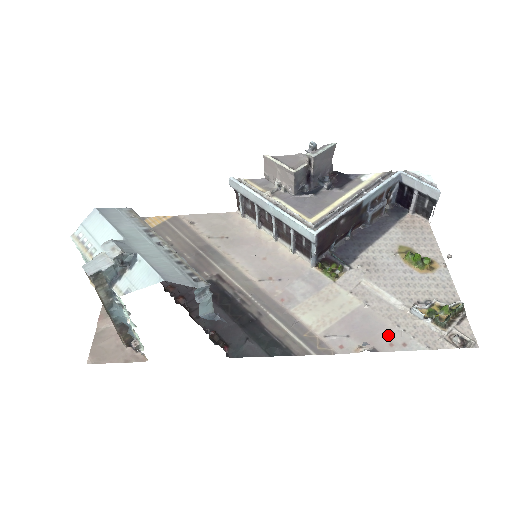
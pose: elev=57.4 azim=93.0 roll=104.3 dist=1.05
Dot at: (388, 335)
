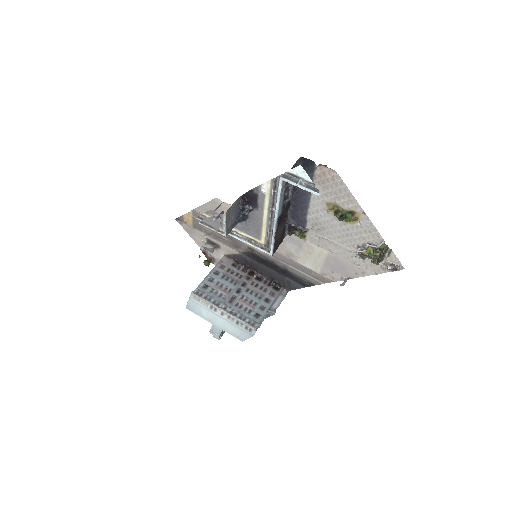
Dot at: (352, 269)
